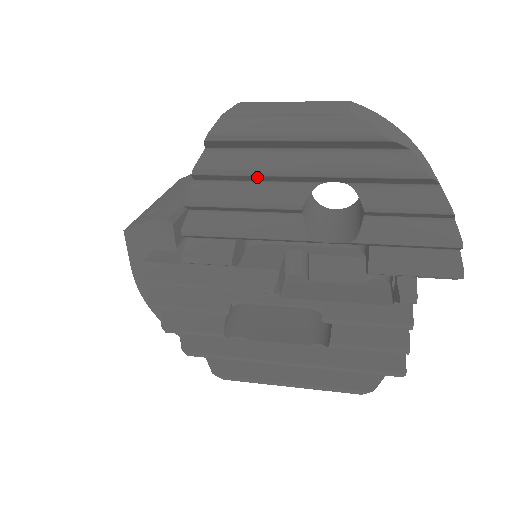
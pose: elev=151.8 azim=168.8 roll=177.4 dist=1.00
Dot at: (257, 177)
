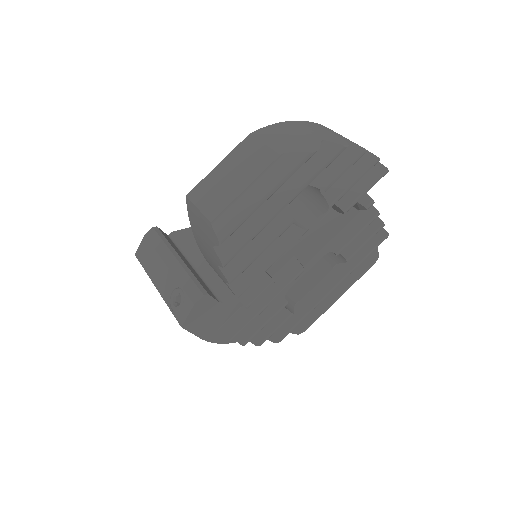
Dot at: (258, 232)
